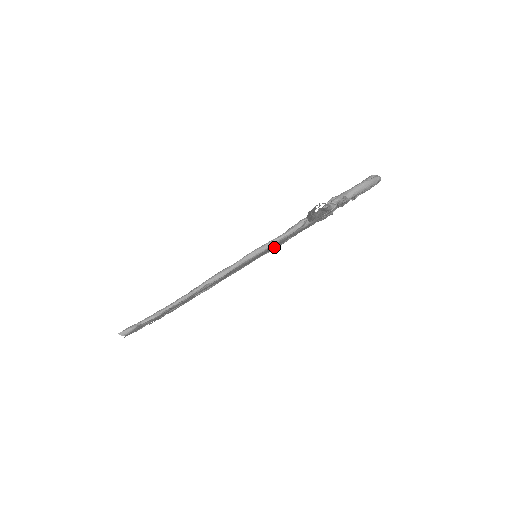
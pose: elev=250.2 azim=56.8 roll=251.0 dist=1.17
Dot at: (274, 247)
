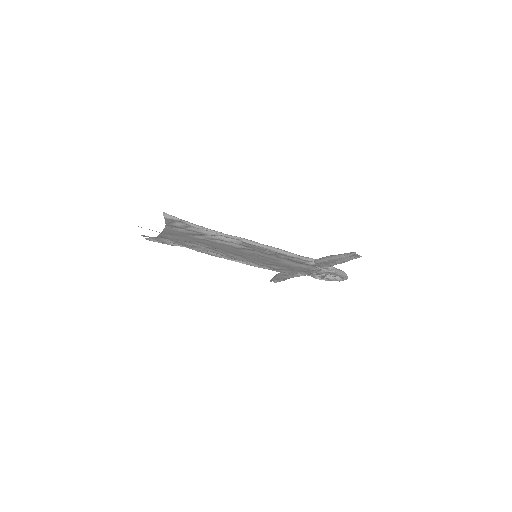
Dot at: (260, 263)
